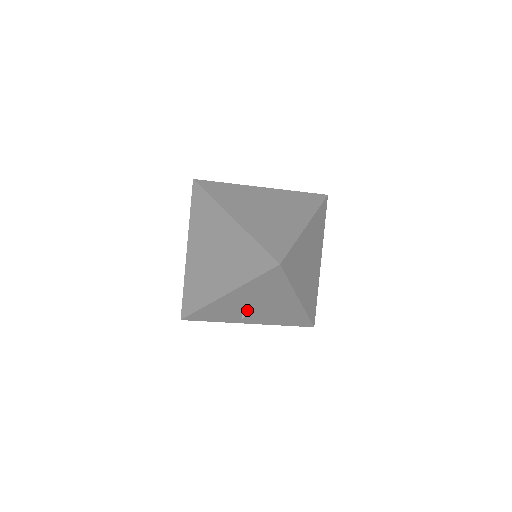
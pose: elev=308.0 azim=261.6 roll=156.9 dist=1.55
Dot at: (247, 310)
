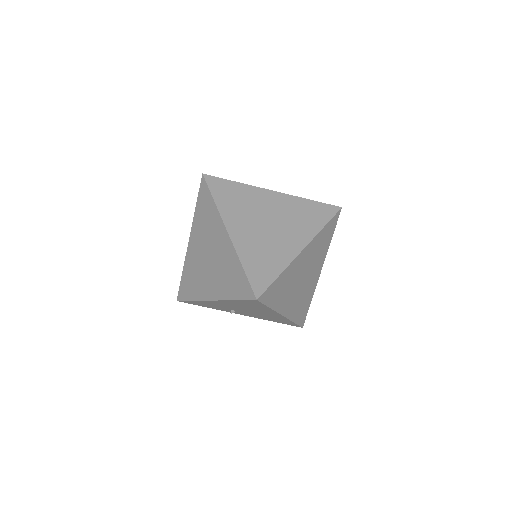
Dot at: (235, 309)
